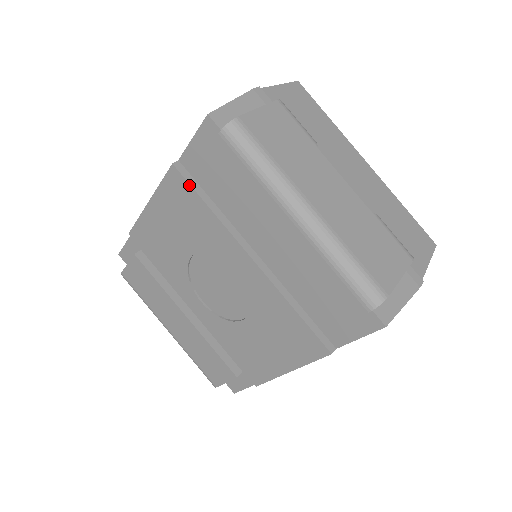
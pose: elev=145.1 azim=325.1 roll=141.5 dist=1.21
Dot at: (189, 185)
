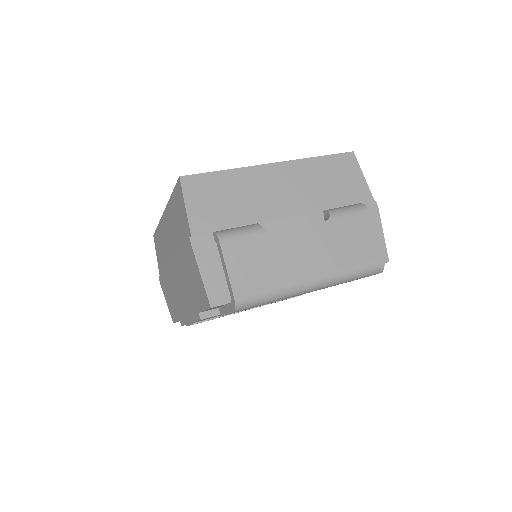
Dot at: occluded
